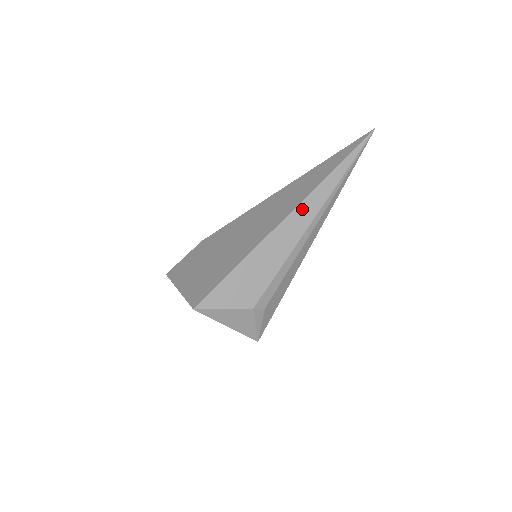
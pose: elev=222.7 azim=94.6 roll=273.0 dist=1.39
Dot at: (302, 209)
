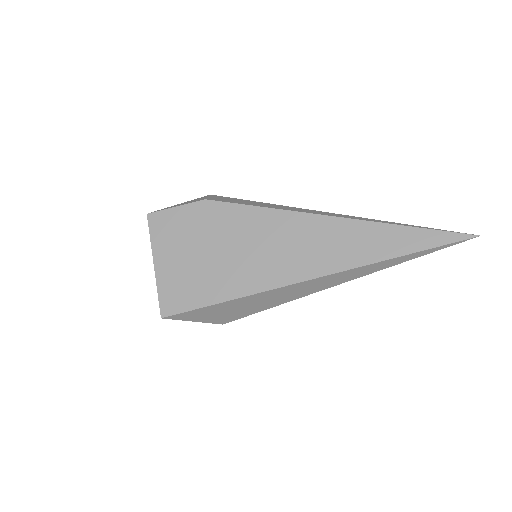
Dot at: (330, 278)
